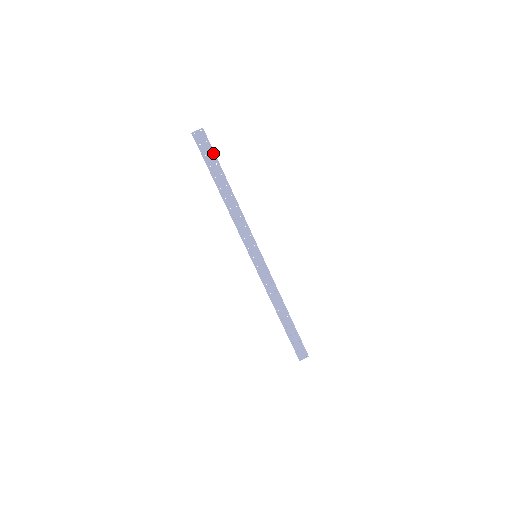
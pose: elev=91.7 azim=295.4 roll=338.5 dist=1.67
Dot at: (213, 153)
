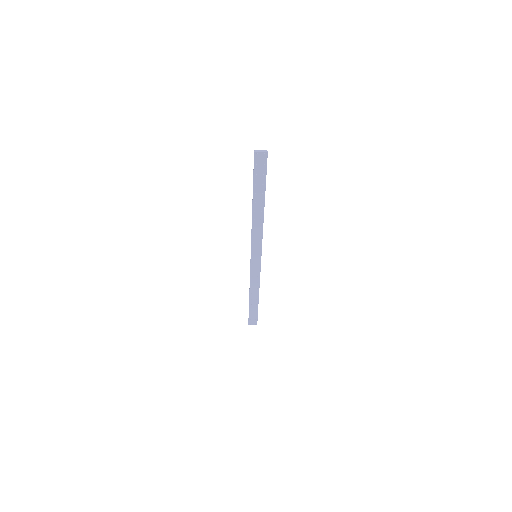
Dot at: (265, 175)
